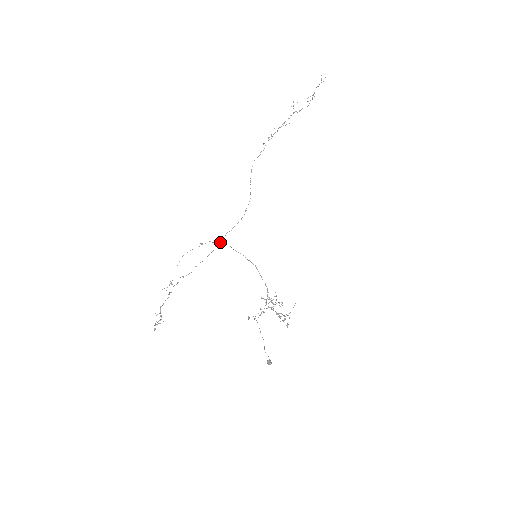
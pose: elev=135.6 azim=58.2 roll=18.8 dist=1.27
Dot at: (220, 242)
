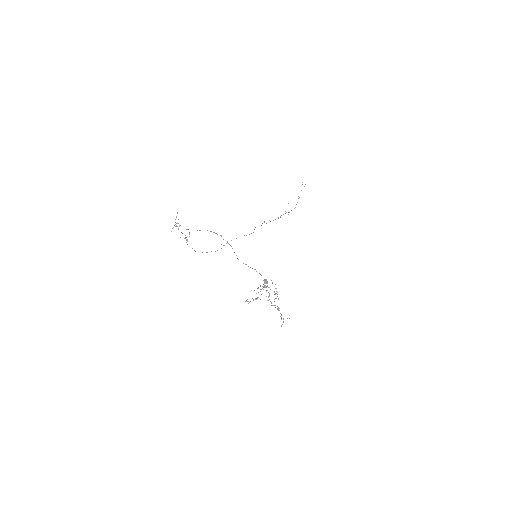
Dot at: occluded
